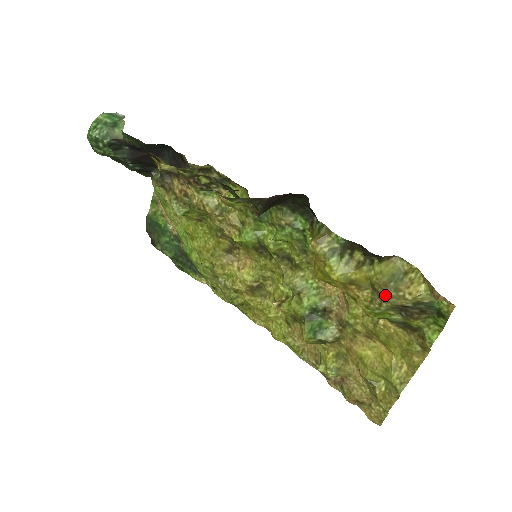
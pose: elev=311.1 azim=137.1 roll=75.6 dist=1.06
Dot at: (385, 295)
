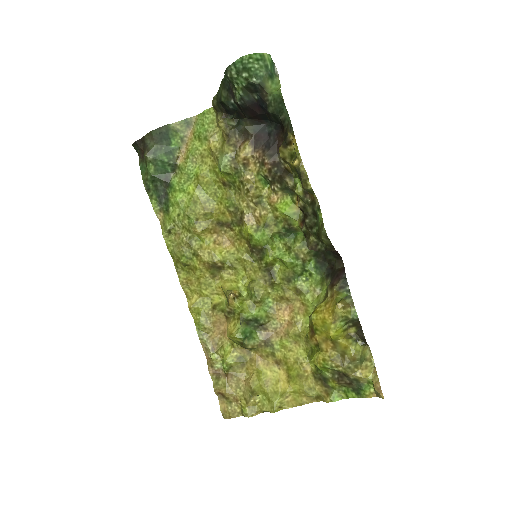
Dot at: (348, 364)
